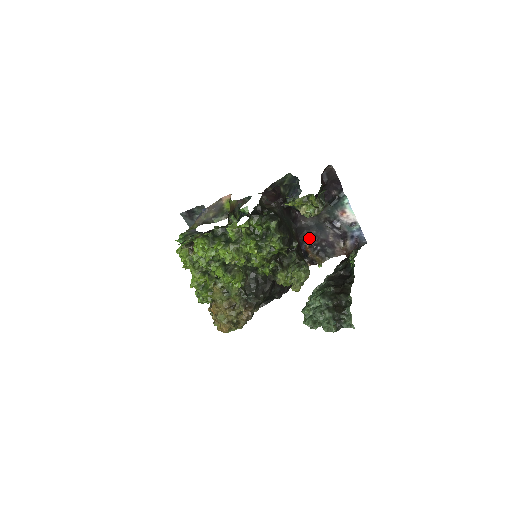
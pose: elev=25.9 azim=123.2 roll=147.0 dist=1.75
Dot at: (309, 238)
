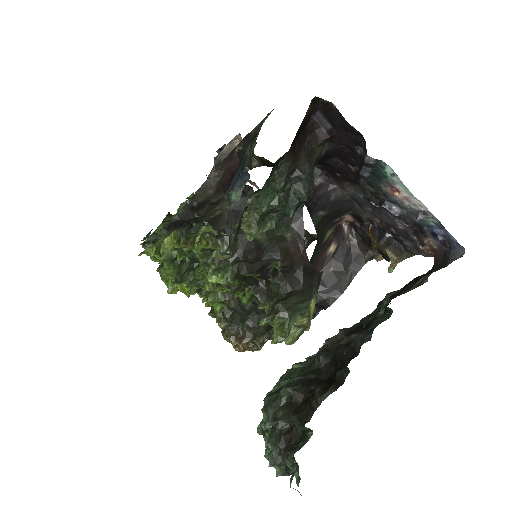
Dot at: (366, 216)
